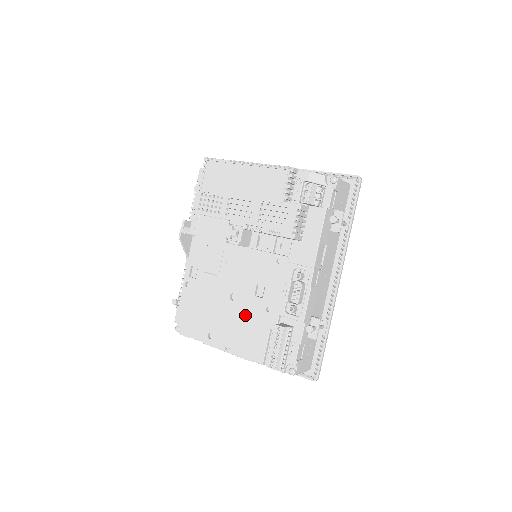
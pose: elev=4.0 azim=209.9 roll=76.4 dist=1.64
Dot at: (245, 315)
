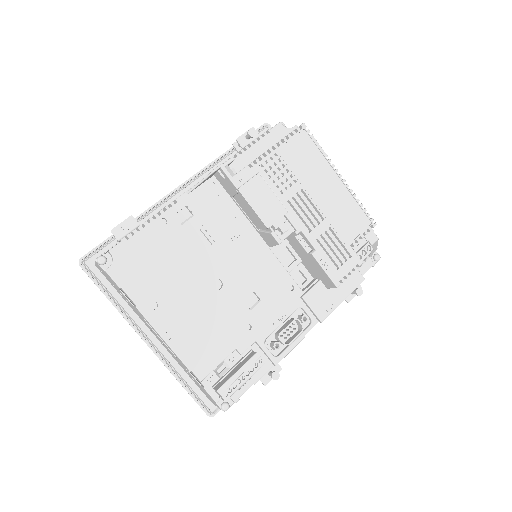
Dot at: (217, 314)
